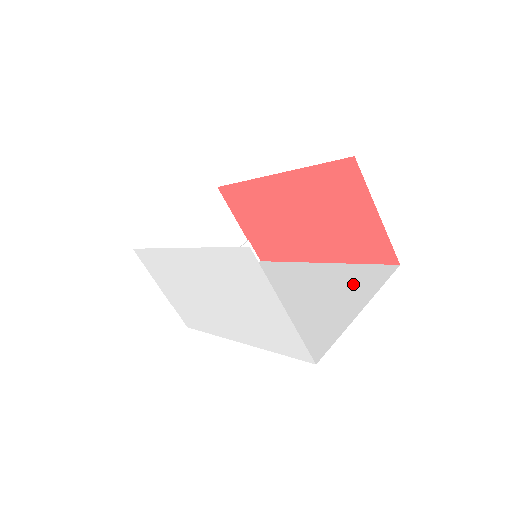
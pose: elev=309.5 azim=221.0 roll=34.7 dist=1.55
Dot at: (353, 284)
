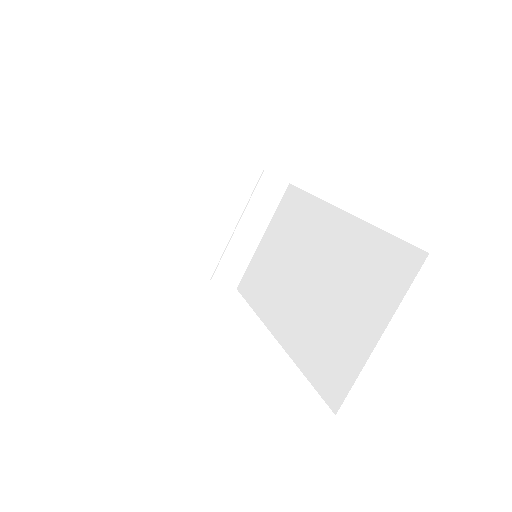
Dot at: (375, 276)
